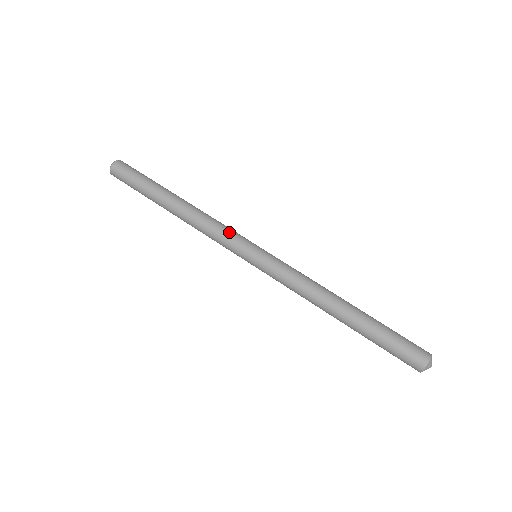
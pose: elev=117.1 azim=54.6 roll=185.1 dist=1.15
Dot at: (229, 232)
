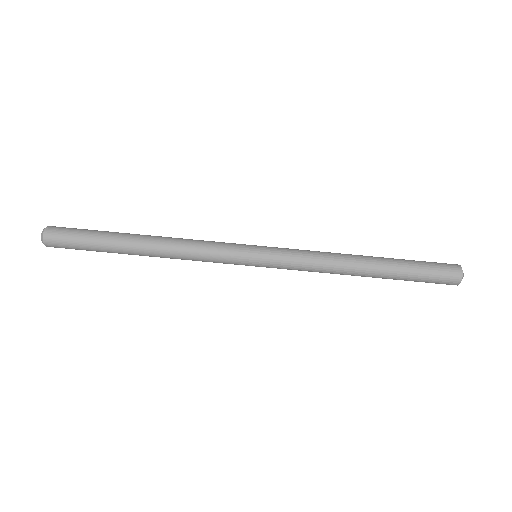
Dot at: (217, 249)
